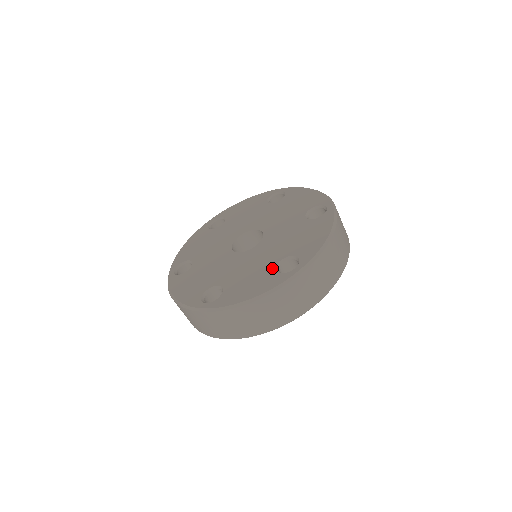
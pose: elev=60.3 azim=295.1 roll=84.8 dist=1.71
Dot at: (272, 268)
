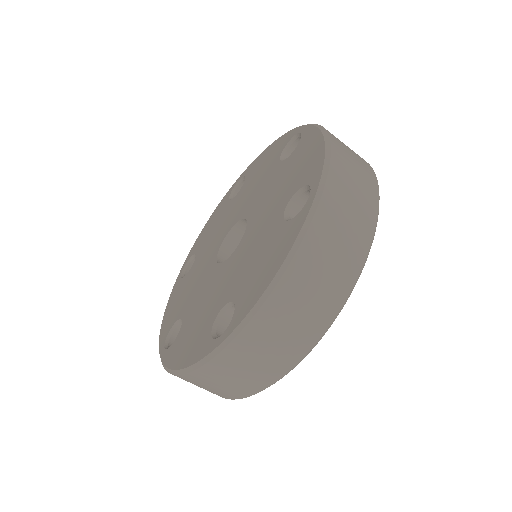
Dot at: (212, 318)
